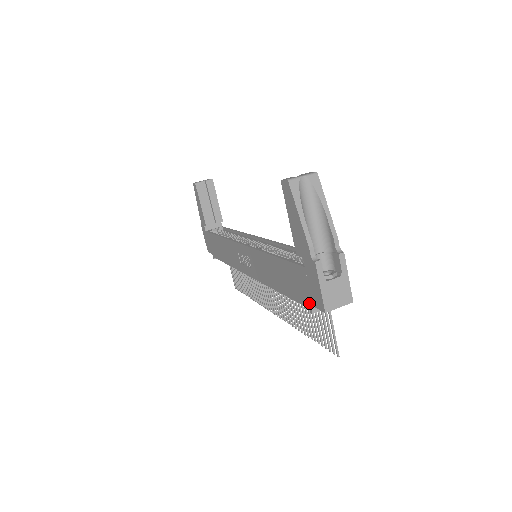
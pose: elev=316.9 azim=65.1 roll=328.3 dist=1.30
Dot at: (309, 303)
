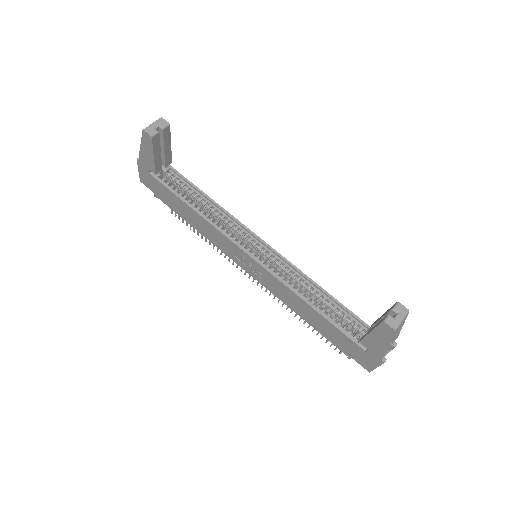
Dot at: (351, 356)
